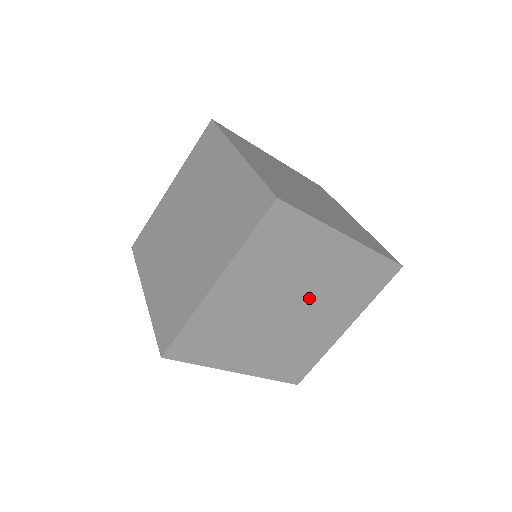
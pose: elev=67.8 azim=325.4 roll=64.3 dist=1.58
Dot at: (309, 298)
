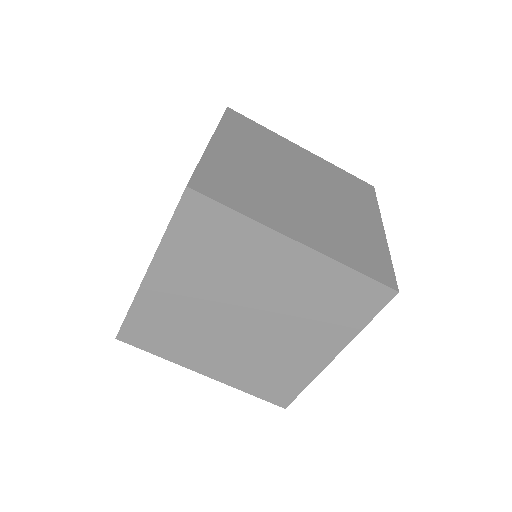
Dot at: (267, 309)
